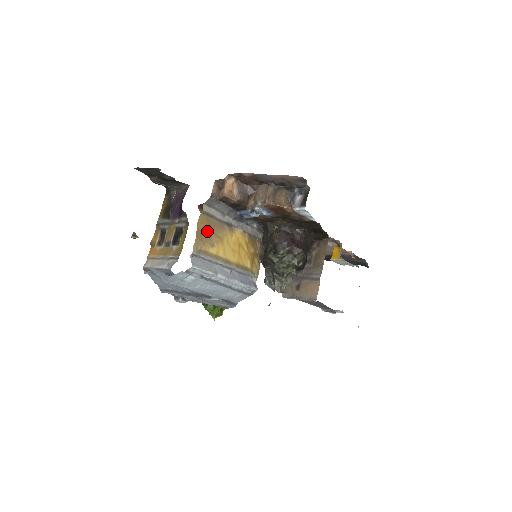
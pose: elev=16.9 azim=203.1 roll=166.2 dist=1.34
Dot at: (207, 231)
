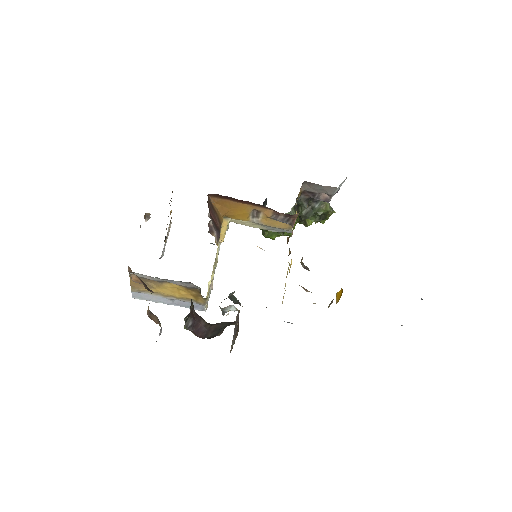
Dot at: occluded
